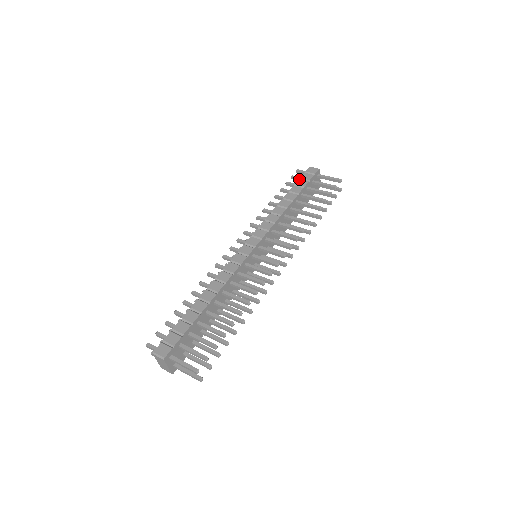
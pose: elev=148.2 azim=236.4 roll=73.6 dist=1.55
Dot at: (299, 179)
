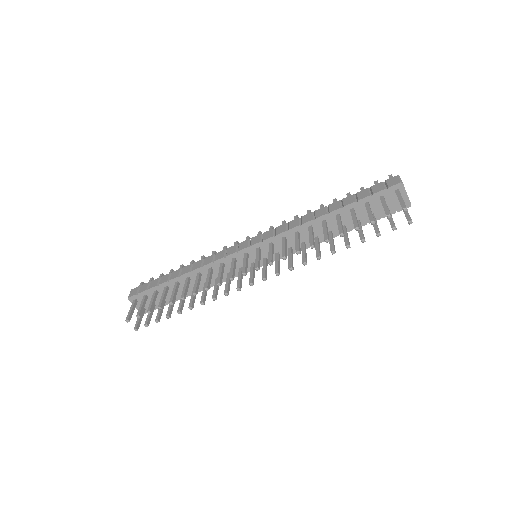
Dot at: (367, 188)
